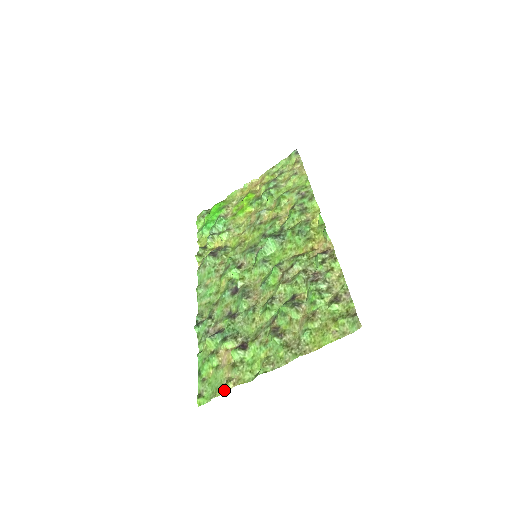
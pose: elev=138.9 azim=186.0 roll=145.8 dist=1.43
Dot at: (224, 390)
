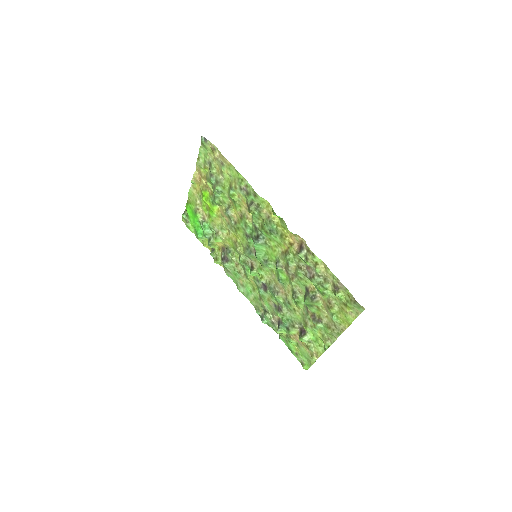
Dot at: (314, 361)
